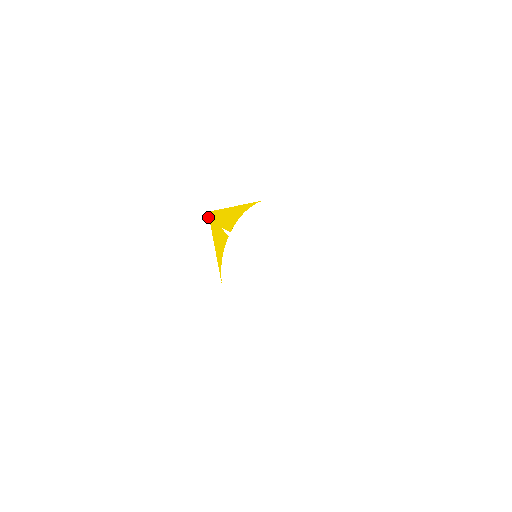
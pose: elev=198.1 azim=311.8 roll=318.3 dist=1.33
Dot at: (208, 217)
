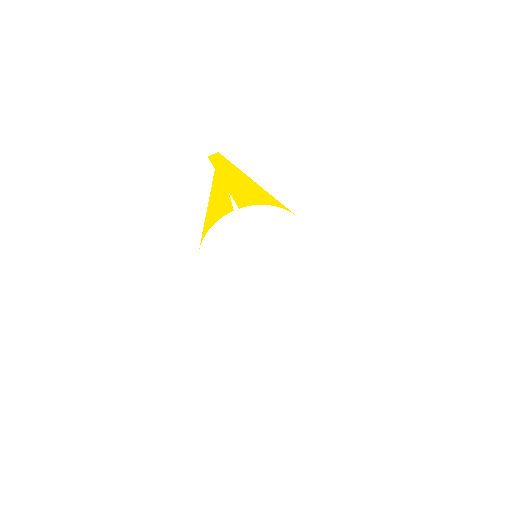
Dot at: (216, 160)
